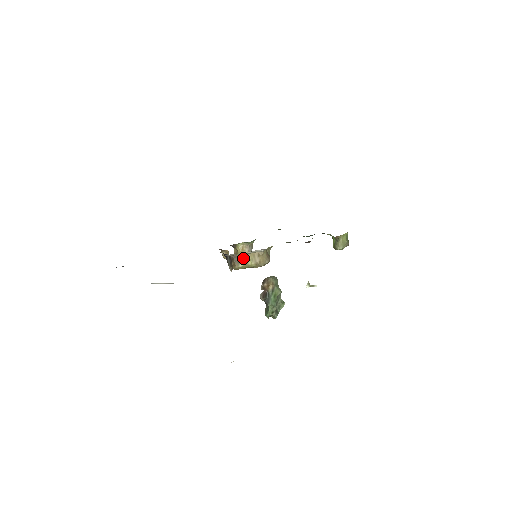
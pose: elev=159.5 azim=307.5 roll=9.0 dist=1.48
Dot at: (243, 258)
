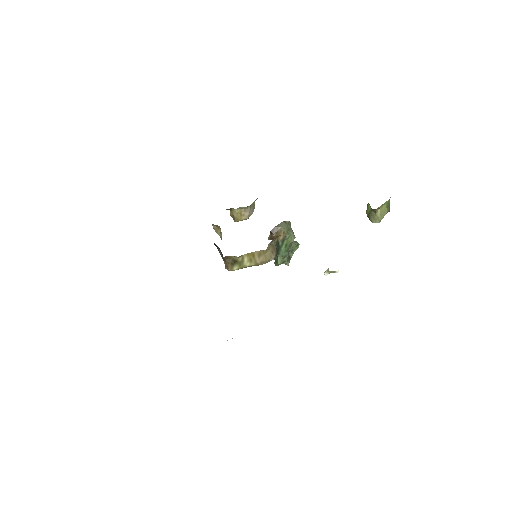
Dot at: (238, 260)
